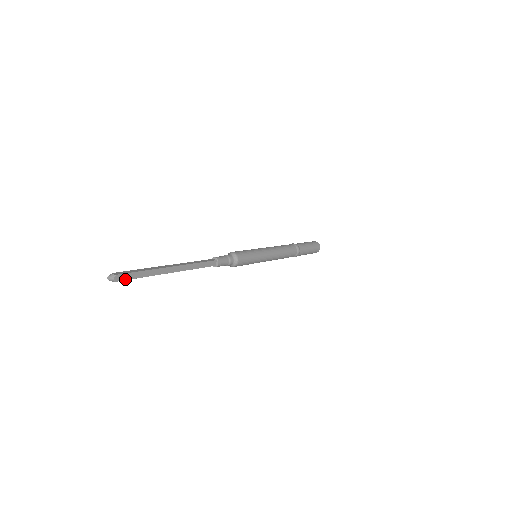
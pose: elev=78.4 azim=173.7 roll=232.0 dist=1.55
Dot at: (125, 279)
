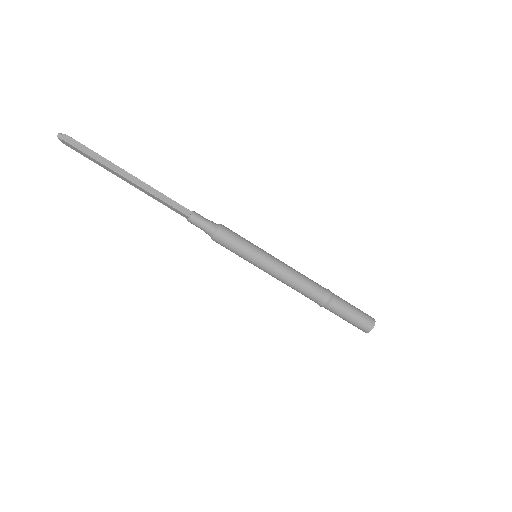
Dot at: (73, 145)
